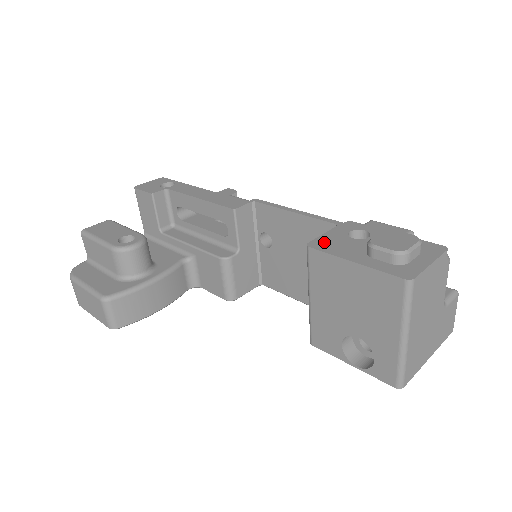
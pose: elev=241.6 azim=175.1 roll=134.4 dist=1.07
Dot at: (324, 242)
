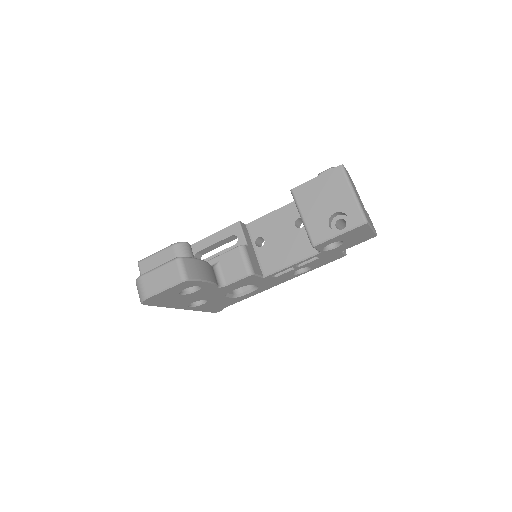
Dot at: occluded
